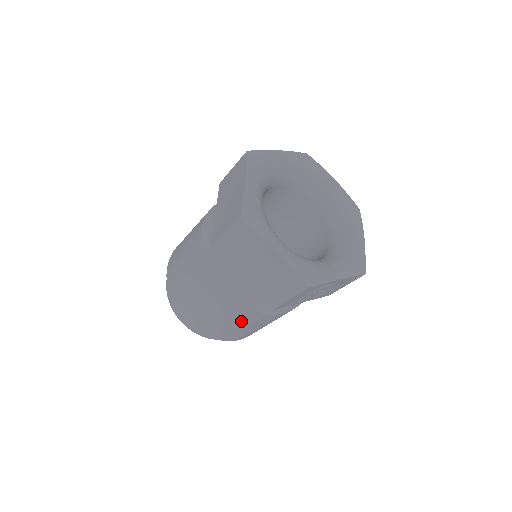
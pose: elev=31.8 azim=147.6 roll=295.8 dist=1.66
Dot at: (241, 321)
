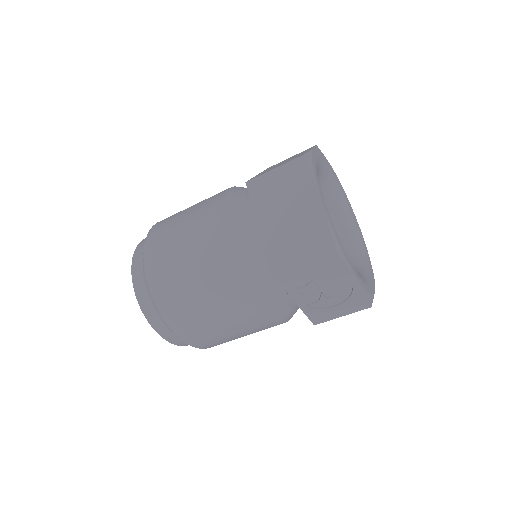
Dot at: (214, 292)
